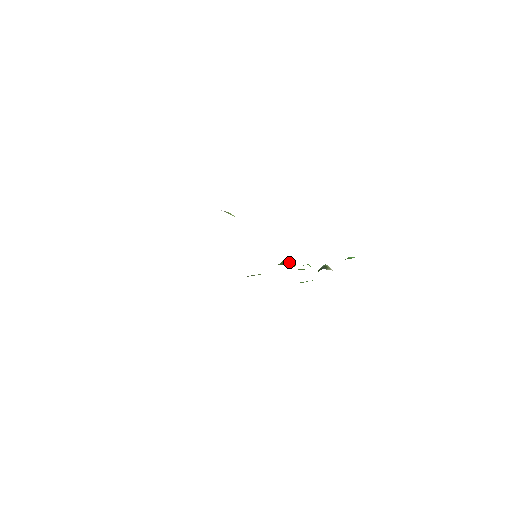
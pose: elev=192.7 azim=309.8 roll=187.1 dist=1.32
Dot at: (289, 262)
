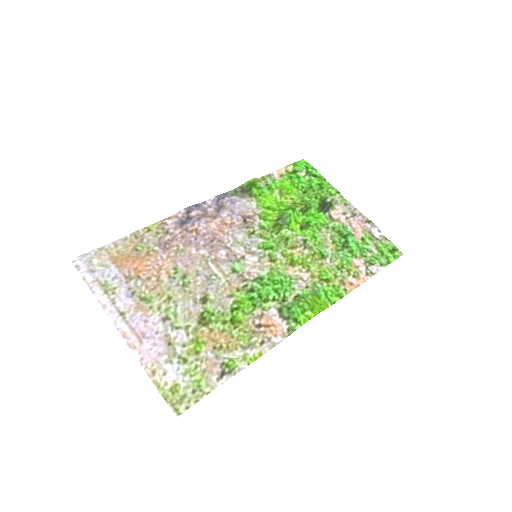
Dot at: (292, 217)
